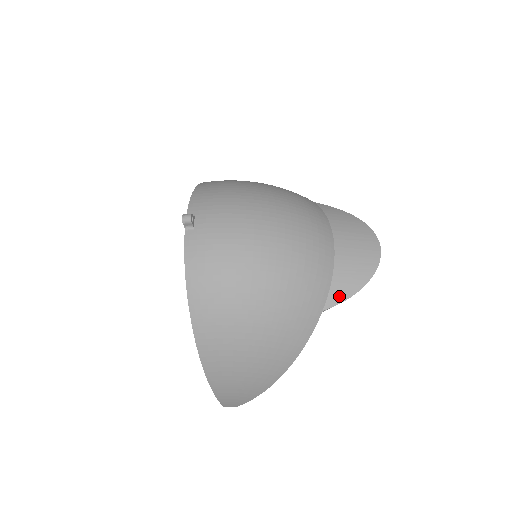
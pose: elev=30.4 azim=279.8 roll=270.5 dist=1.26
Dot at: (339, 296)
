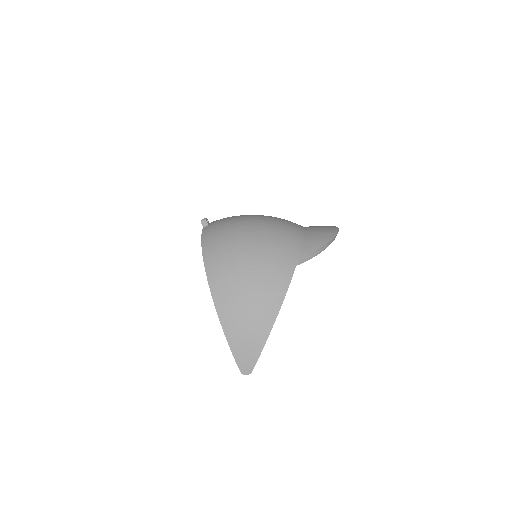
Dot at: (310, 249)
